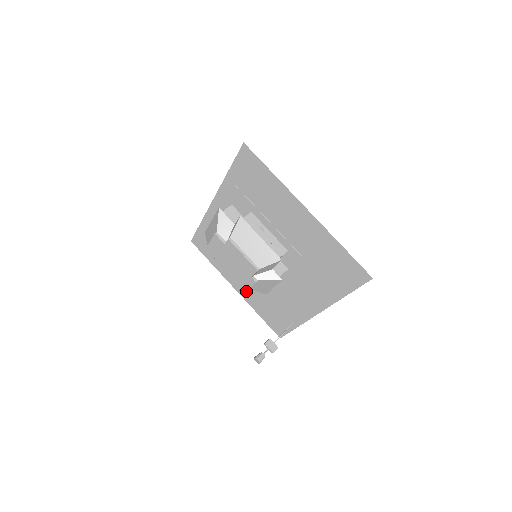
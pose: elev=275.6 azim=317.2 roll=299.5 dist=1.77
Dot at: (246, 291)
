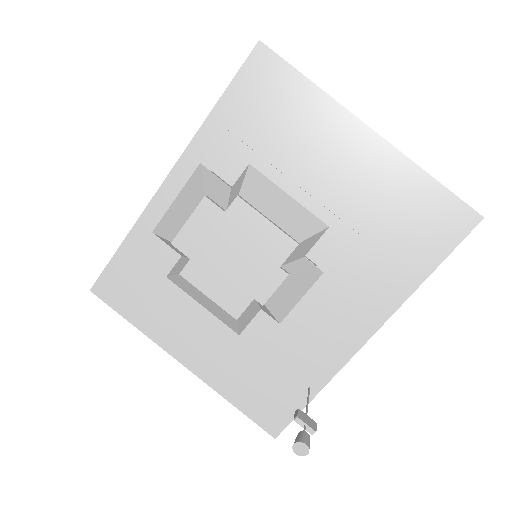
Dot at: (209, 357)
